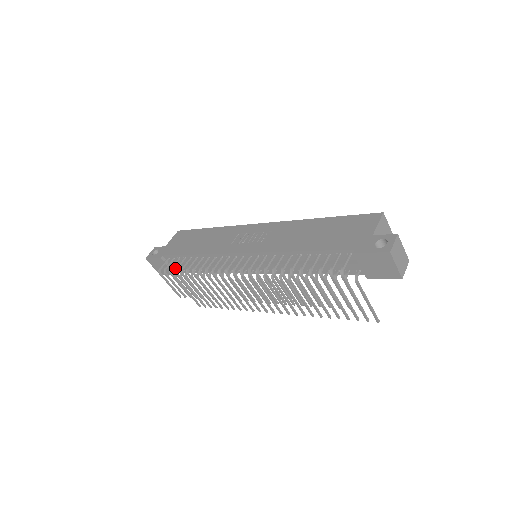
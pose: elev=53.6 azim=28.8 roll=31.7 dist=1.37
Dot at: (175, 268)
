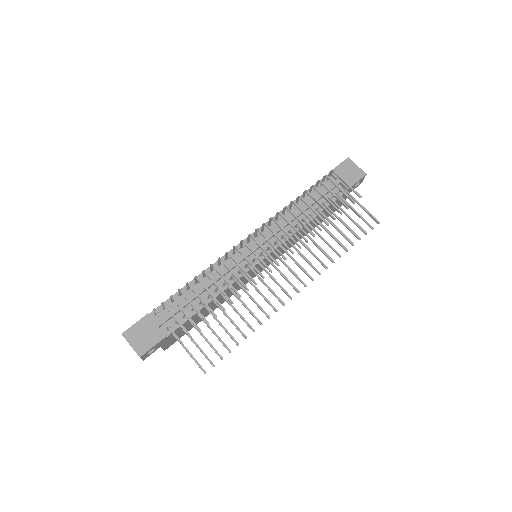
Dot at: occluded
